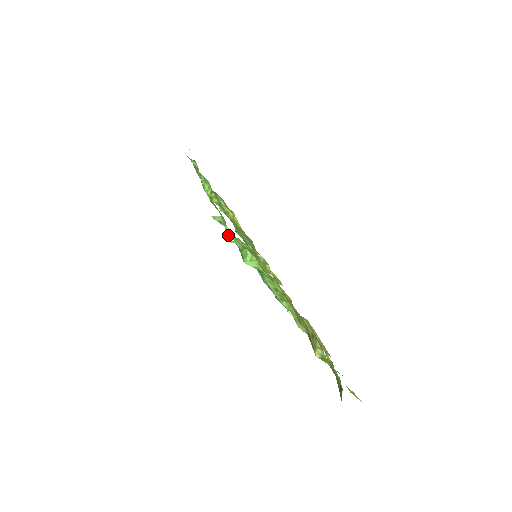
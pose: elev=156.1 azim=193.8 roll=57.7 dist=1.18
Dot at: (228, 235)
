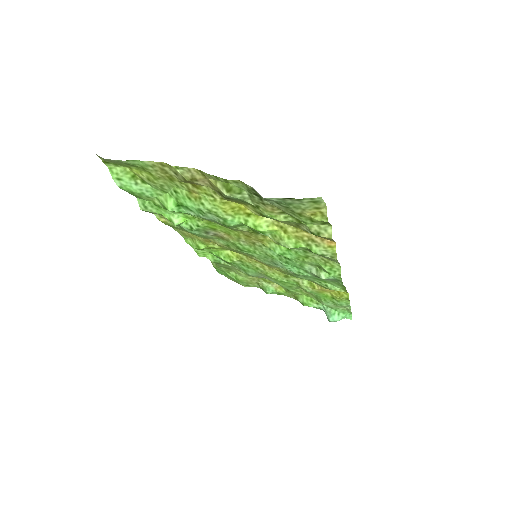
Dot at: (169, 219)
